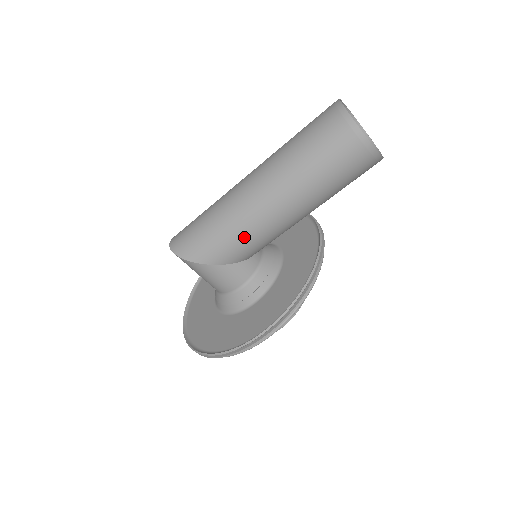
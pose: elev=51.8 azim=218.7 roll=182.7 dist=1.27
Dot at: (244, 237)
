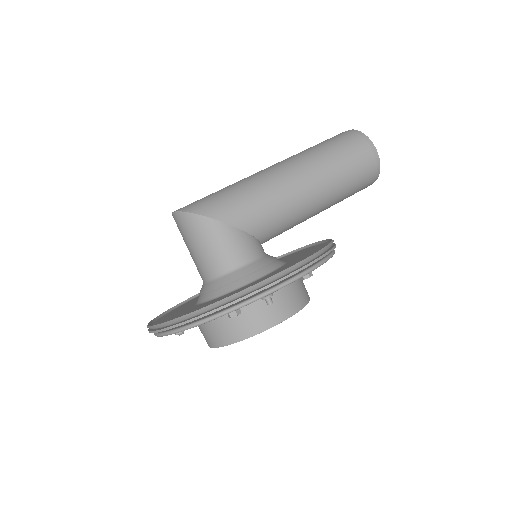
Dot at: (266, 201)
